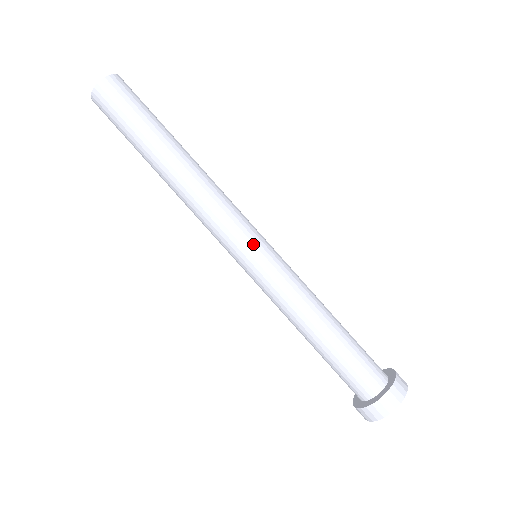
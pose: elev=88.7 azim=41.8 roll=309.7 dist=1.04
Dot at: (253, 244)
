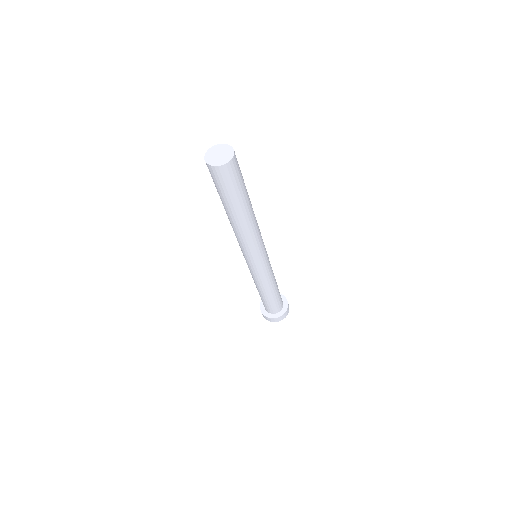
Dot at: (257, 262)
